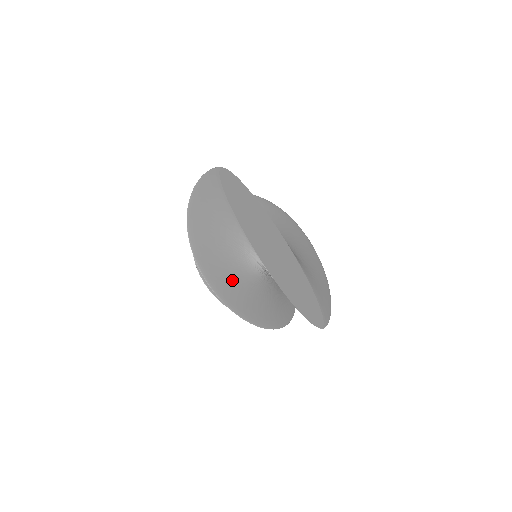
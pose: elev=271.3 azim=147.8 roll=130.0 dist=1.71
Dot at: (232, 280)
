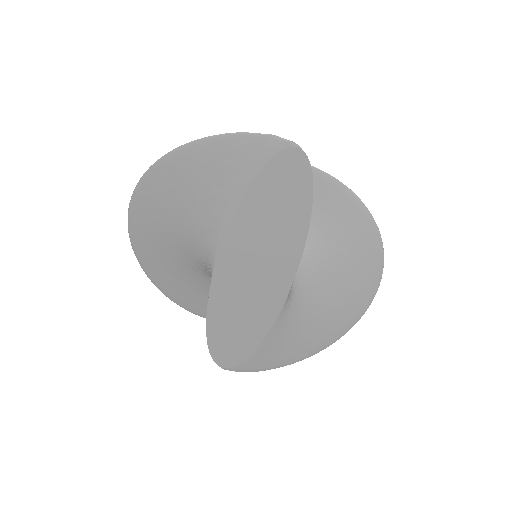
Dot at: (166, 251)
